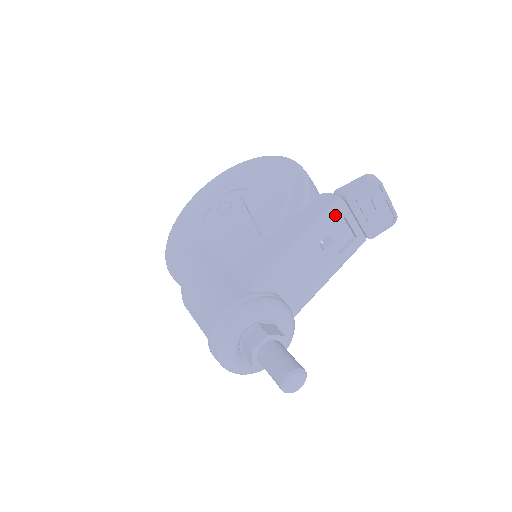
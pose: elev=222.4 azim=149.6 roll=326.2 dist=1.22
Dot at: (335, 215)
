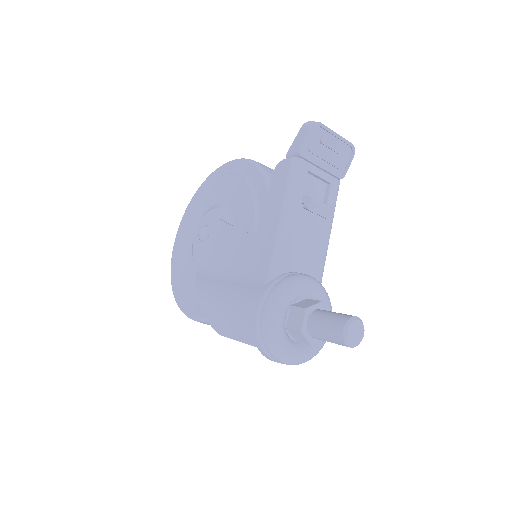
Dot at: (299, 174)
